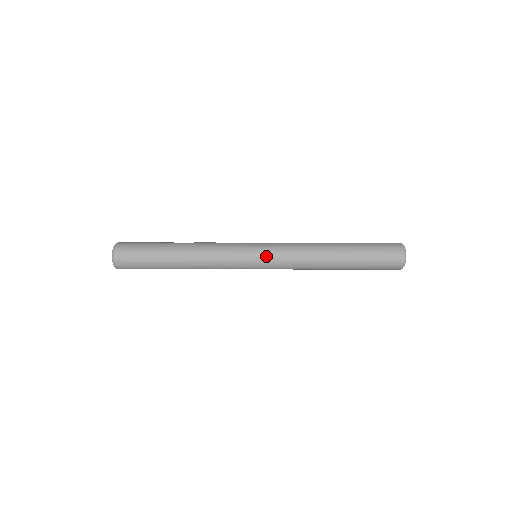
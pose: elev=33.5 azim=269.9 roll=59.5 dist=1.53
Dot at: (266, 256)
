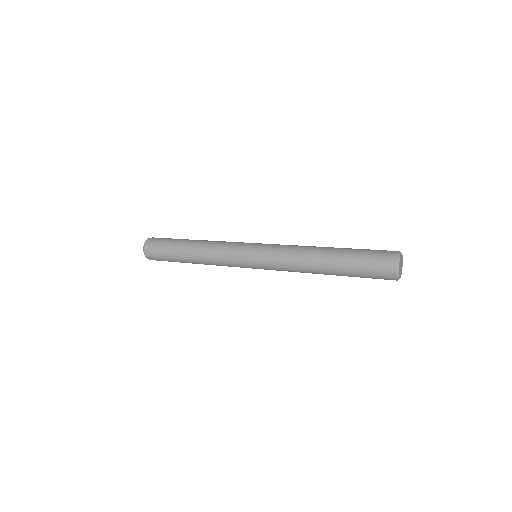
Dot at: (259, 260)
